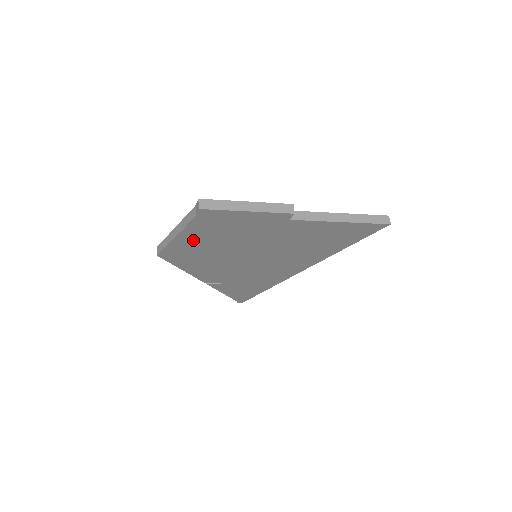
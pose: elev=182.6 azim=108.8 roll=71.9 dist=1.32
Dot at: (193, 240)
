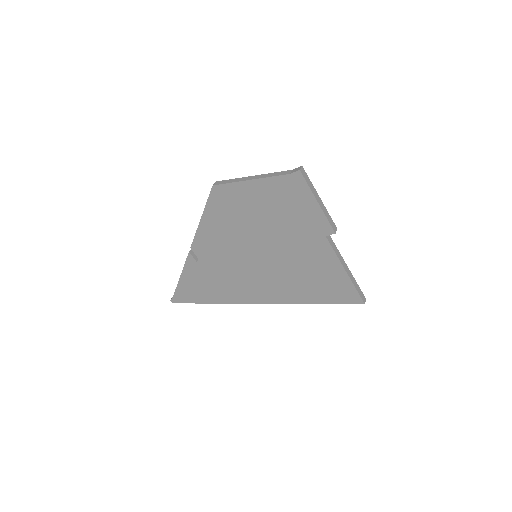
Dot at: (254, 195)
